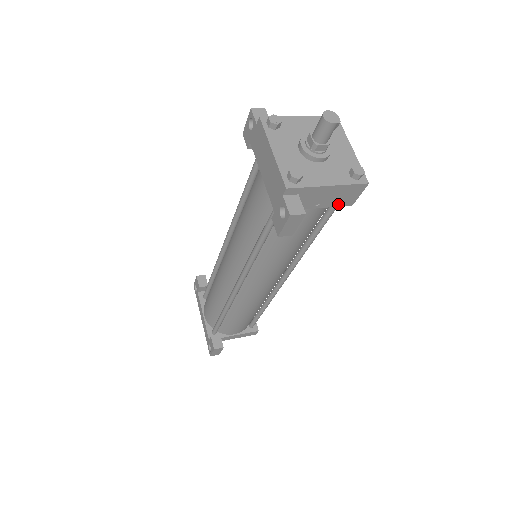
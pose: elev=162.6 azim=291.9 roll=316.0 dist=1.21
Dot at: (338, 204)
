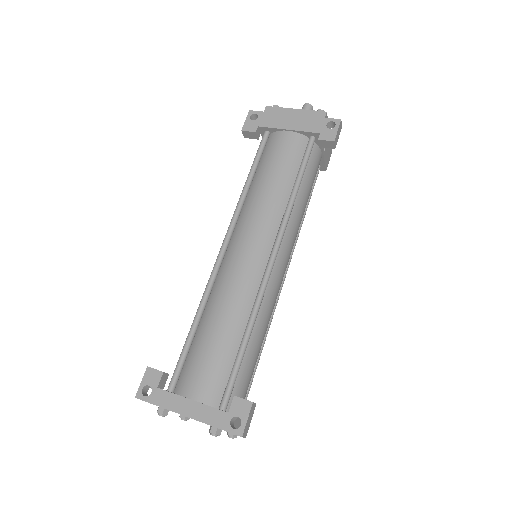
Dot at: (325, 162)
